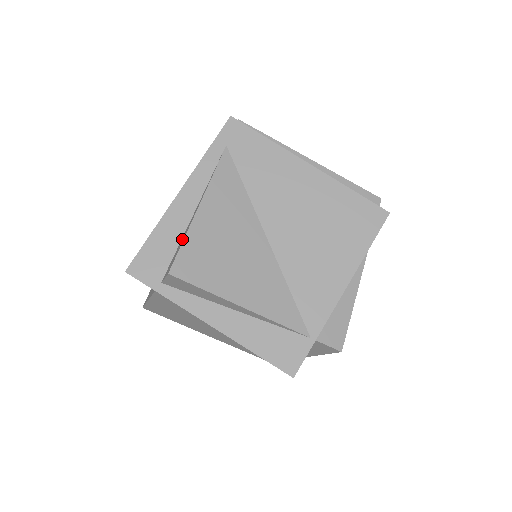
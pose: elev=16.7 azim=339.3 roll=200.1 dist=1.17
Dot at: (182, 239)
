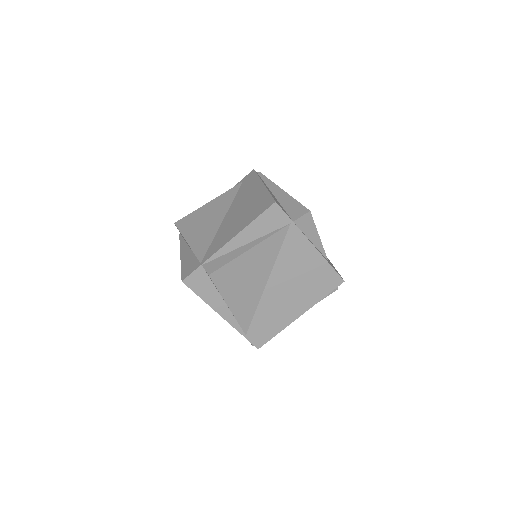
Dot at: occluded
